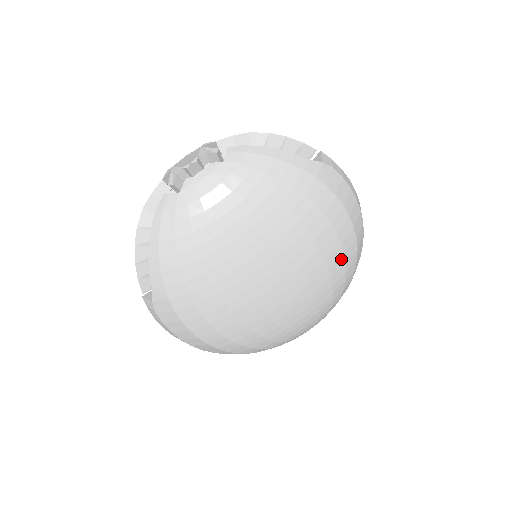
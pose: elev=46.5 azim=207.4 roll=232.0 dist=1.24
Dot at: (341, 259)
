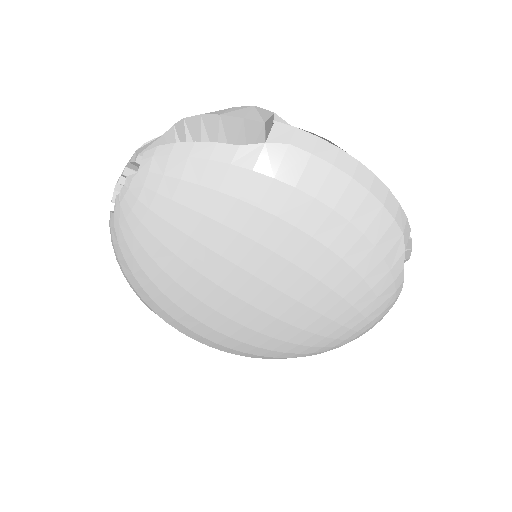
Dot at: (340, 266)
